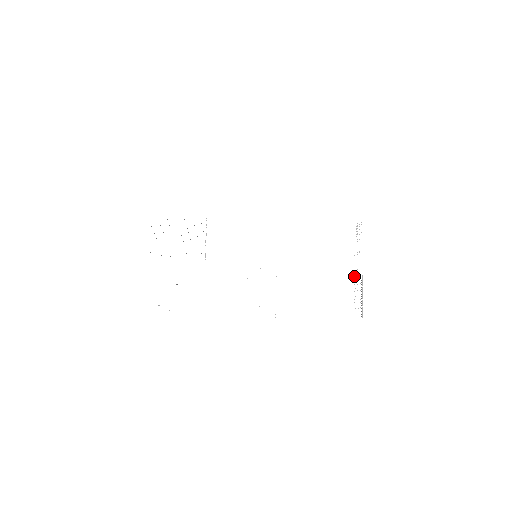
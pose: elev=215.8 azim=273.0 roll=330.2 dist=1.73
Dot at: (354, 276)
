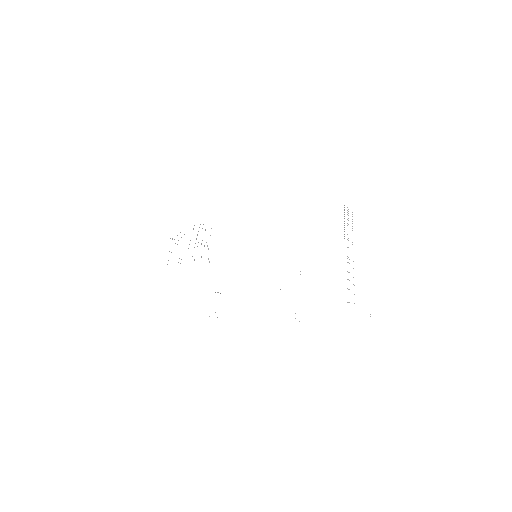
Dot at: occluded
